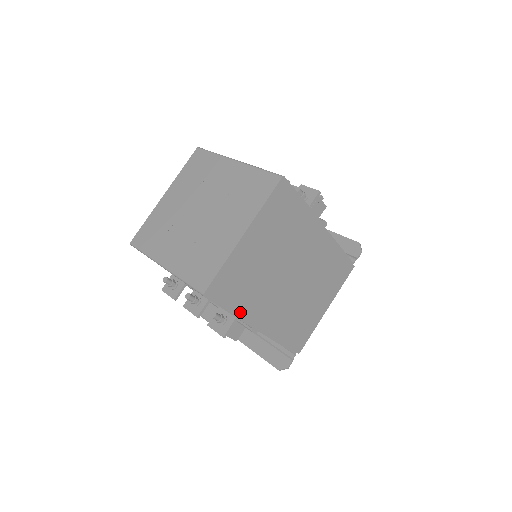
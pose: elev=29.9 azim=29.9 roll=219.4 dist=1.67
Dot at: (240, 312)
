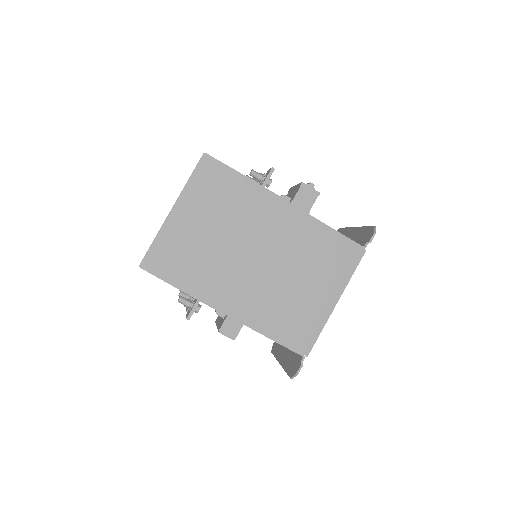
Dot at: (192, 290)
